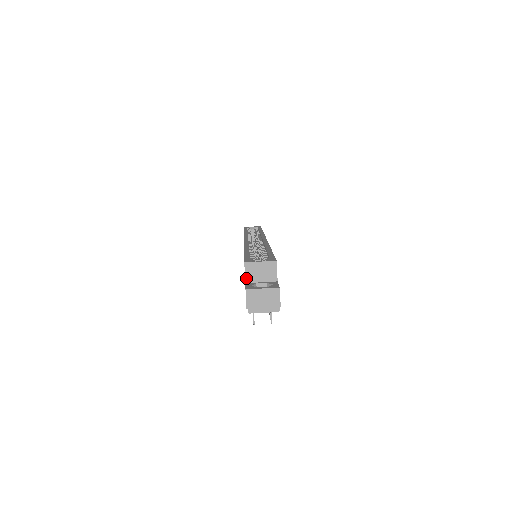
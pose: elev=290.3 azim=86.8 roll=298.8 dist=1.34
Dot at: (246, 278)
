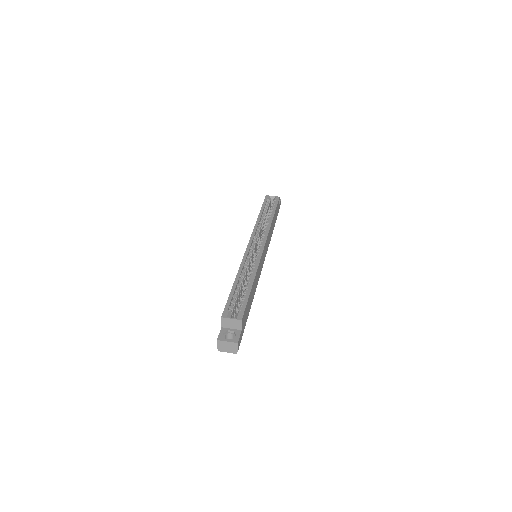
Dot at: (222, 325)
